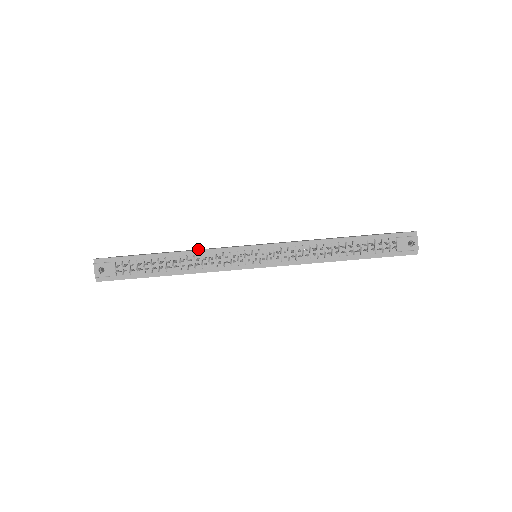
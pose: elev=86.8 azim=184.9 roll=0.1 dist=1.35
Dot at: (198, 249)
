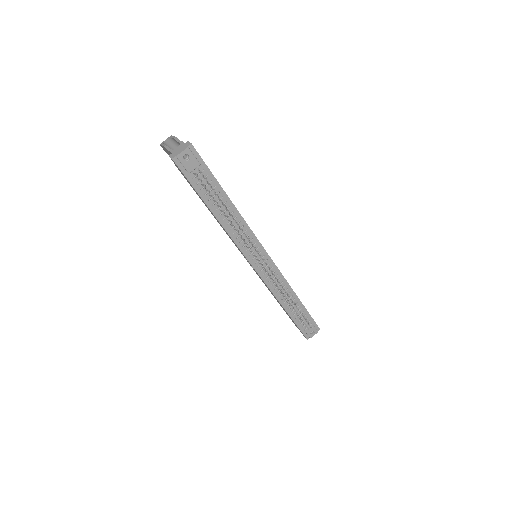
Dot at: occluded
